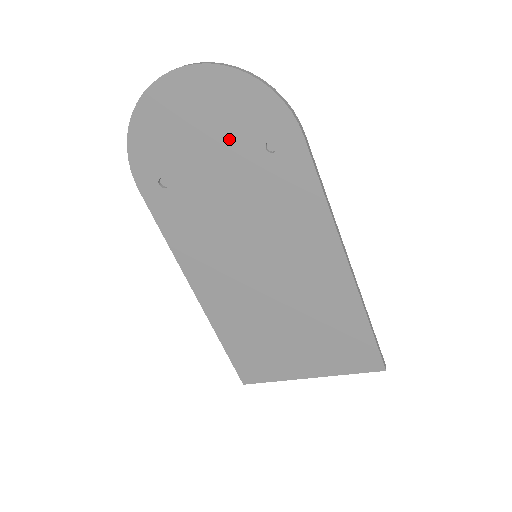
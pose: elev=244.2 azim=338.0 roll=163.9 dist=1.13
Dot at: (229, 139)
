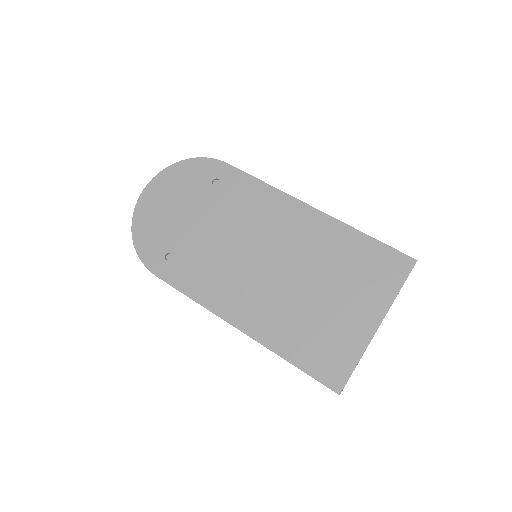
Dot at: (191, 198)
